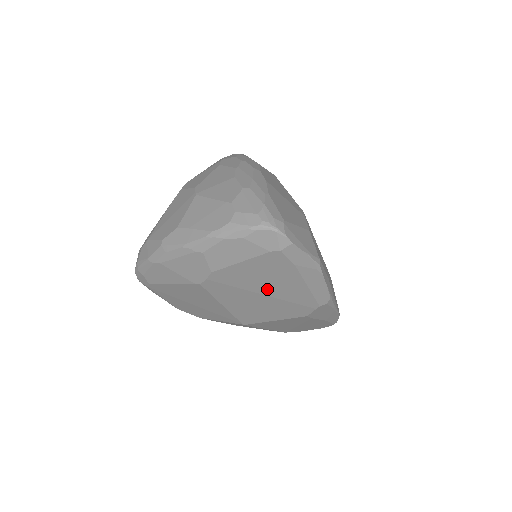
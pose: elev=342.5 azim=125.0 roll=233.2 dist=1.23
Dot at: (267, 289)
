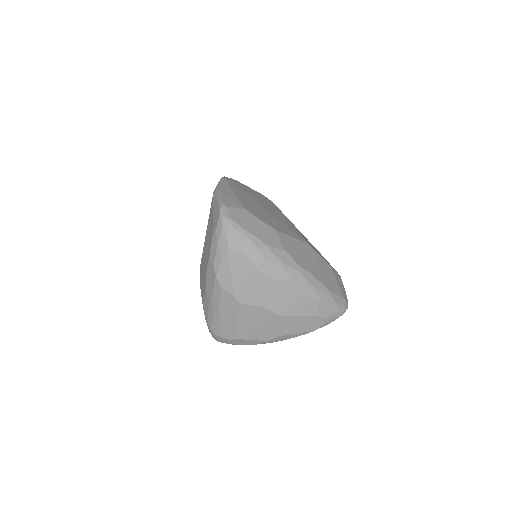
Dot at: occluded
